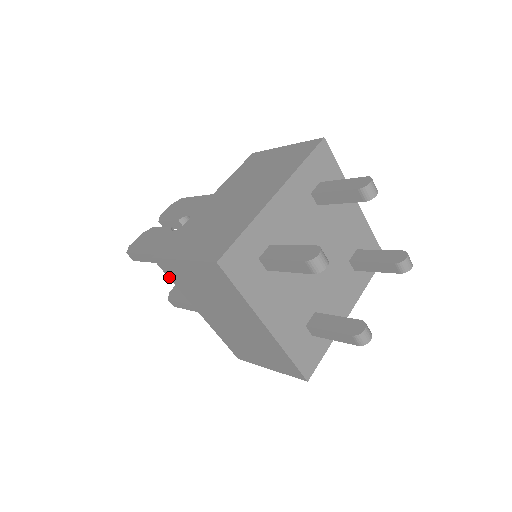
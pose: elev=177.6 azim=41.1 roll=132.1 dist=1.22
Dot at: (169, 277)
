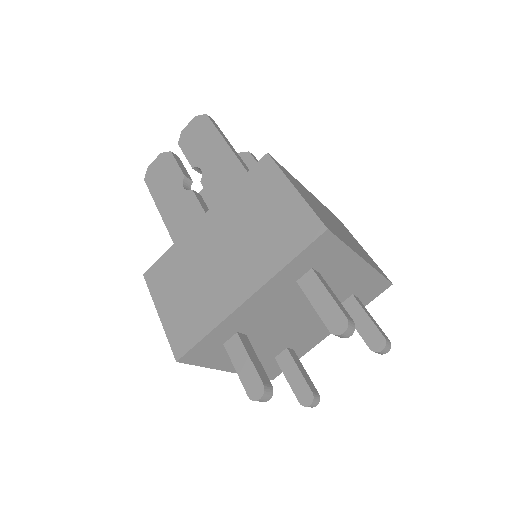
Dot at: occluded
